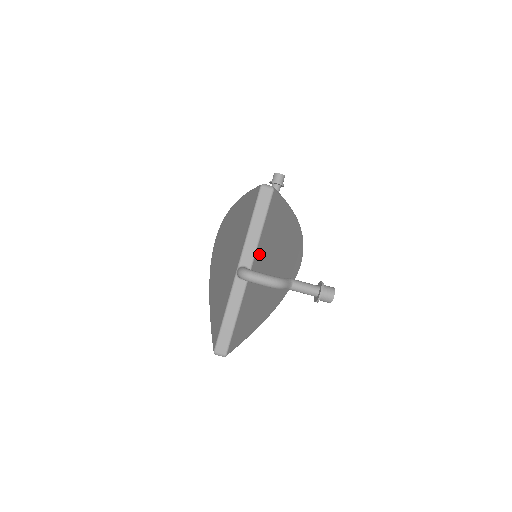
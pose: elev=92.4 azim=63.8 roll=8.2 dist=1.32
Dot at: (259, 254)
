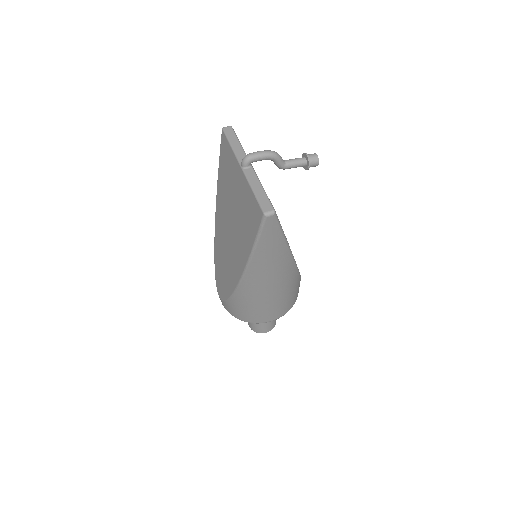
Dot at: occluded
